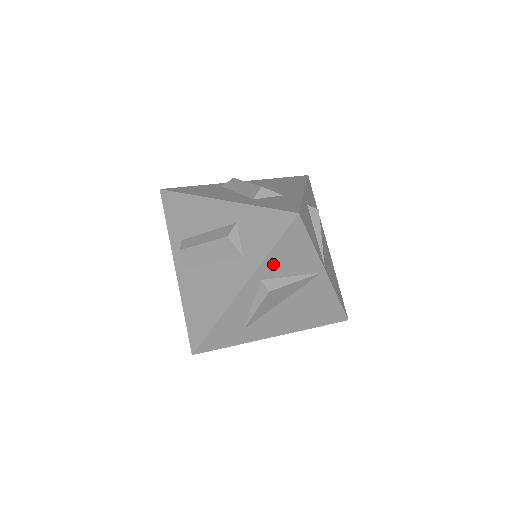
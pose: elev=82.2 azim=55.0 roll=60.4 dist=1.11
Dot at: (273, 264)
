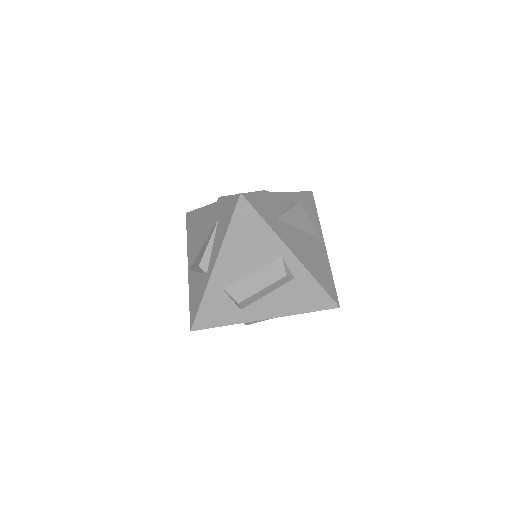
Dot at: (299, 200)
